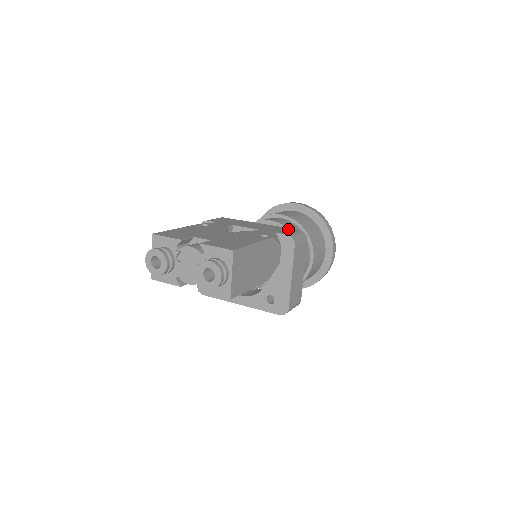
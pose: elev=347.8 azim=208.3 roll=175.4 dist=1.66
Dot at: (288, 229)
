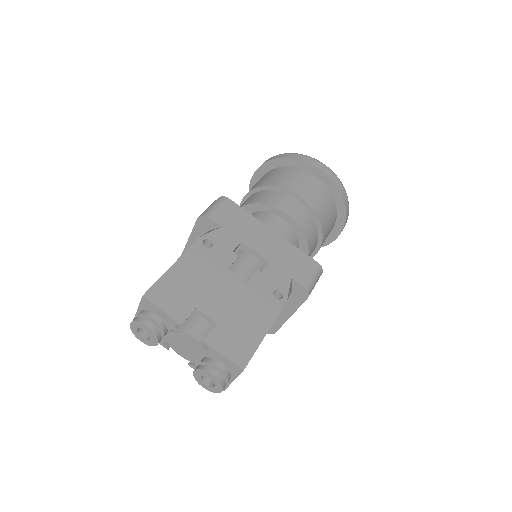
Dot at: (305, 260)
